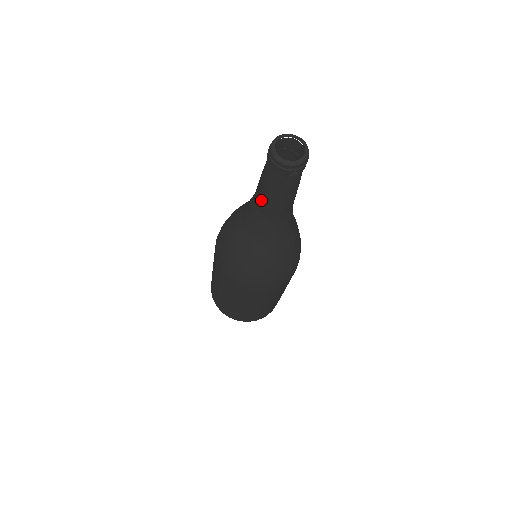
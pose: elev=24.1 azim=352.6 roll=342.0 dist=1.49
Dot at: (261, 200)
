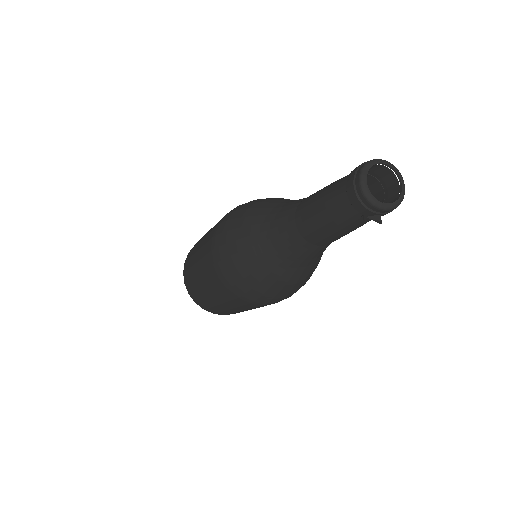
Dot at: (308, 221)
